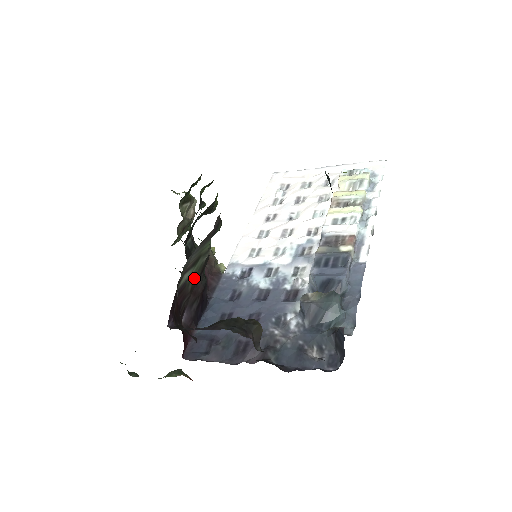
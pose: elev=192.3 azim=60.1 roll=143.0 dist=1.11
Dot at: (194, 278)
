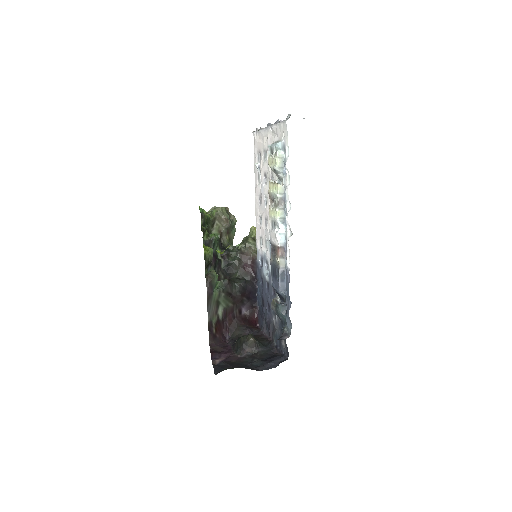
Dot at: (228, 301)
